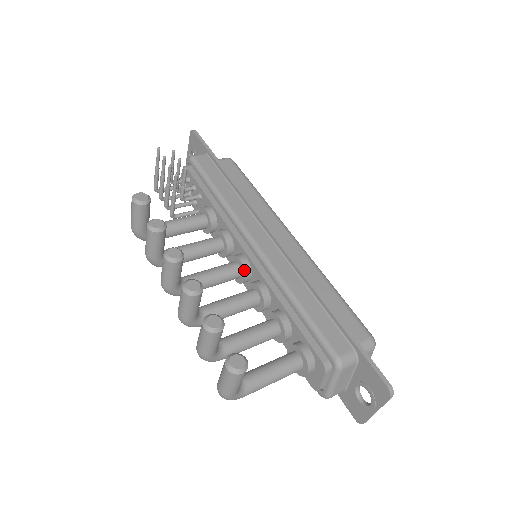
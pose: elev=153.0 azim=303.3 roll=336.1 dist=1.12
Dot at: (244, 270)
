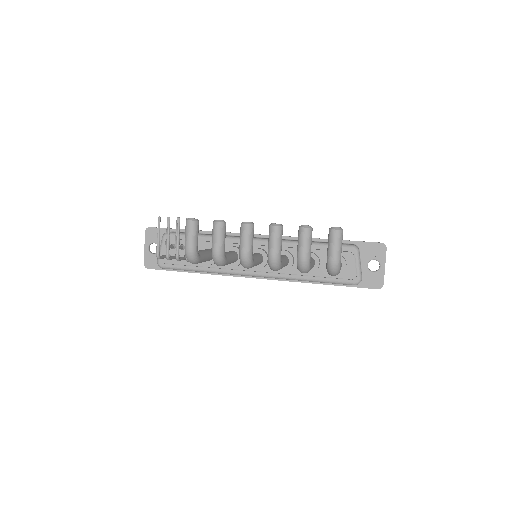
Dot at: (265, 252)
